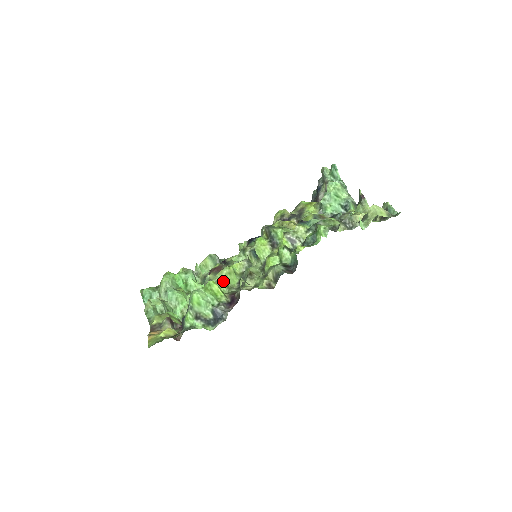
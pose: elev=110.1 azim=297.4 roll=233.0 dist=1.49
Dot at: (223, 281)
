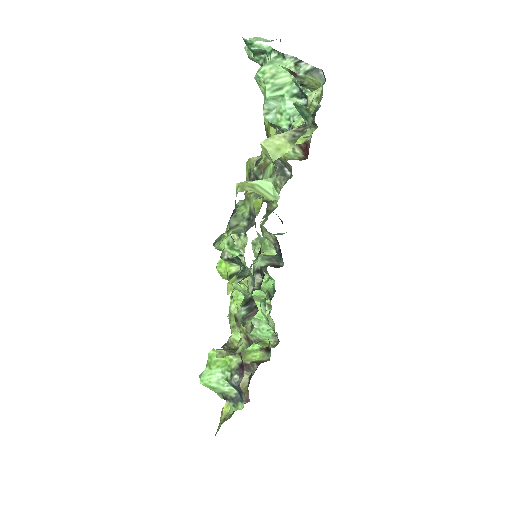
Dot at: occluded
